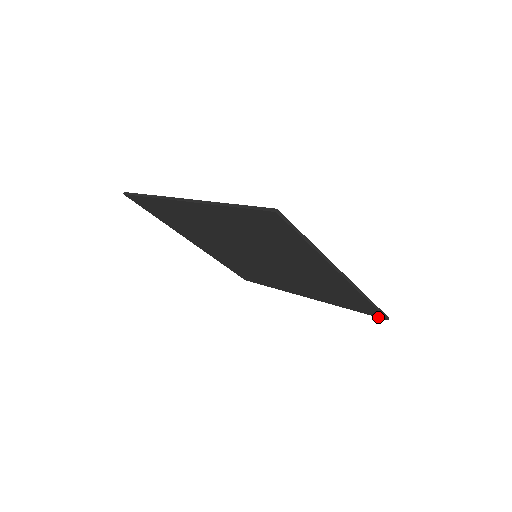
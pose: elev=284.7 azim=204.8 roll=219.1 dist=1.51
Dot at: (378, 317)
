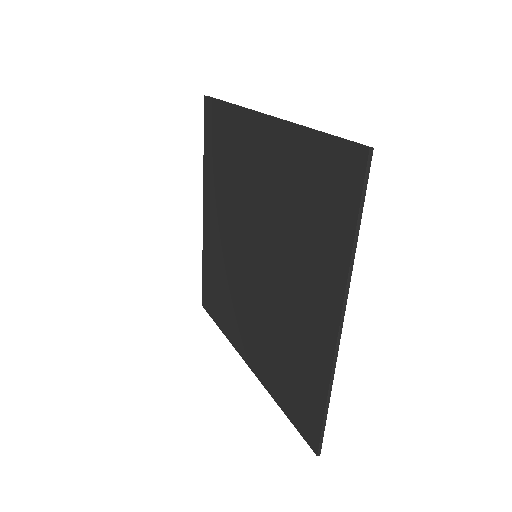
Dot at: (365, 171)
